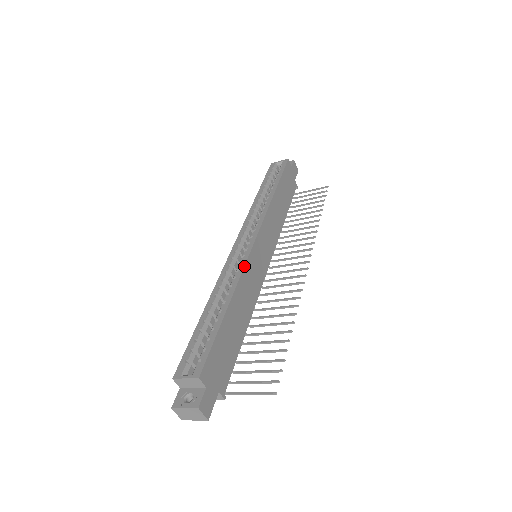
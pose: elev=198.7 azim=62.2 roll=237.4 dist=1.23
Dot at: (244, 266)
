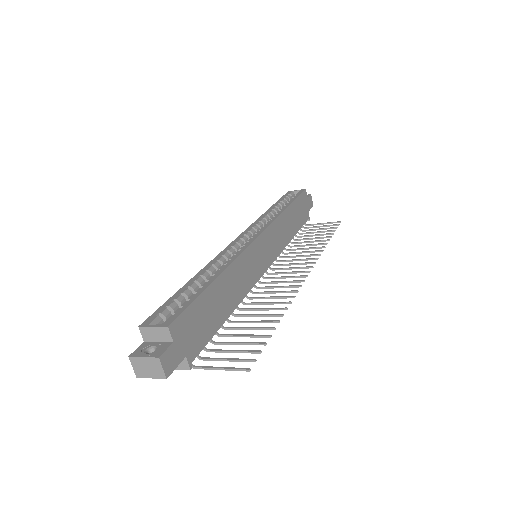
Dot at: (242, 252)
